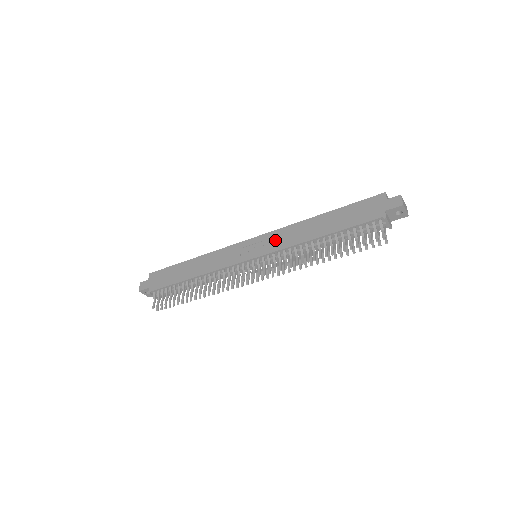
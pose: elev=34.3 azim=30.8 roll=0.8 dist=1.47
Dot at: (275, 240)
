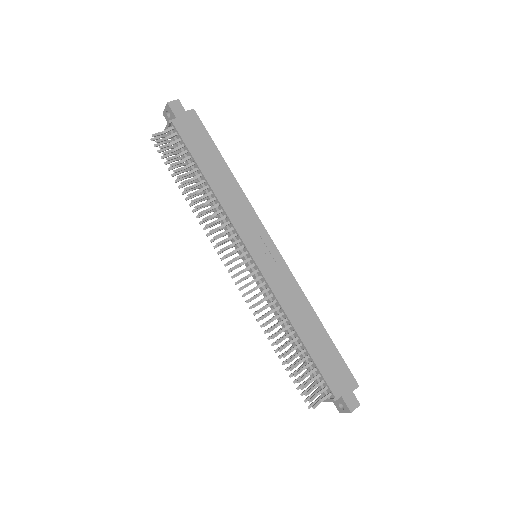
Dot at: (281, 278)
